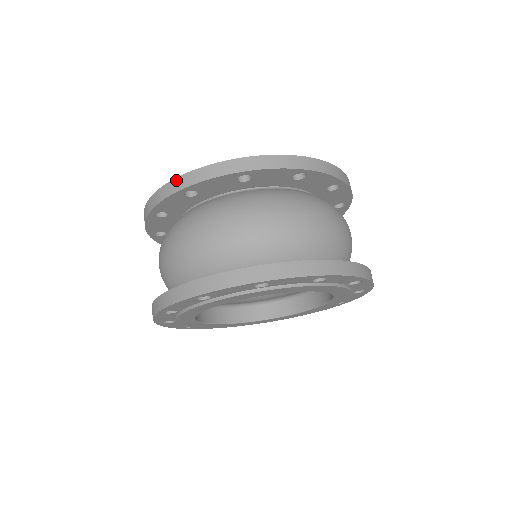
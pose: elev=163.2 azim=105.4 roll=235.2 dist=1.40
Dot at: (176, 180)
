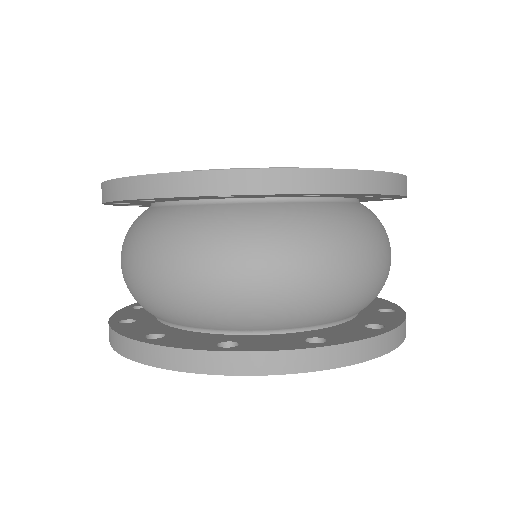
Dot at: (207, 174)
